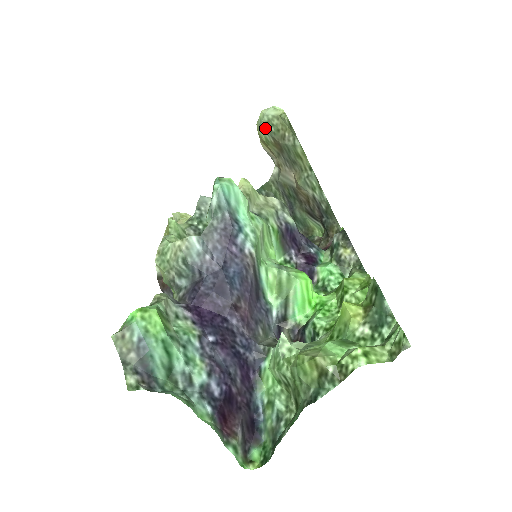
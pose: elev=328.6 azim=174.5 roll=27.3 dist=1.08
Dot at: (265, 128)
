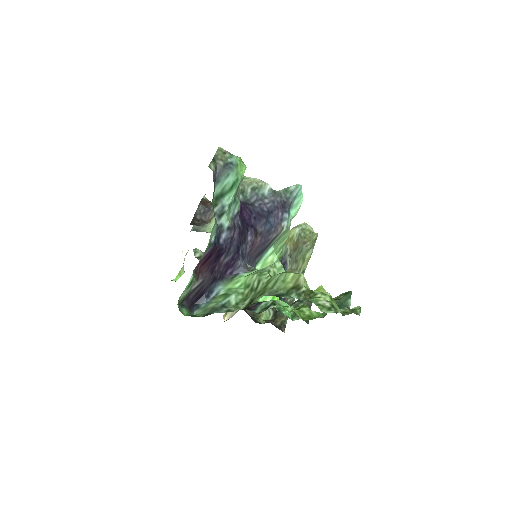
Dot at: (299, 230)
